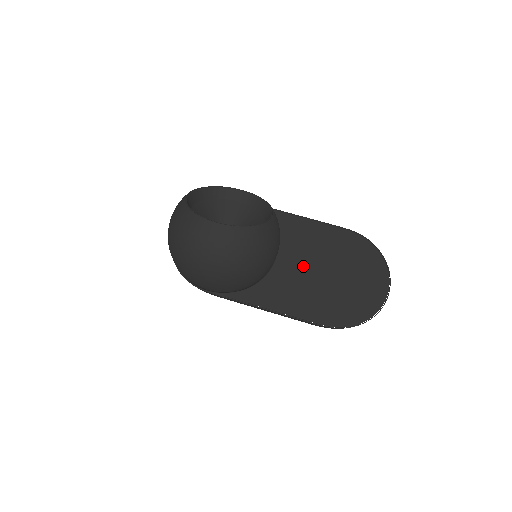
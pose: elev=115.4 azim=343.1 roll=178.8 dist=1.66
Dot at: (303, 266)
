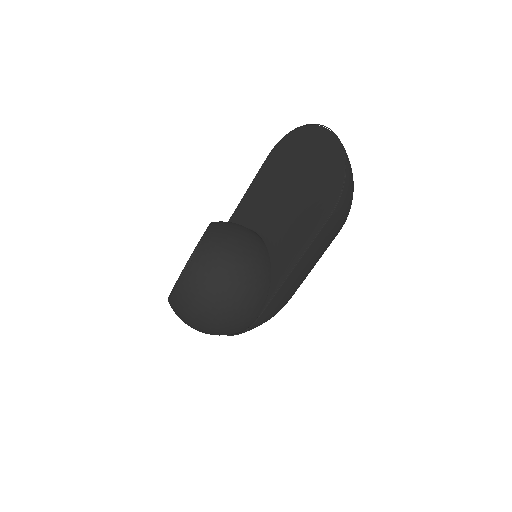
Dot at: (277, 214)
